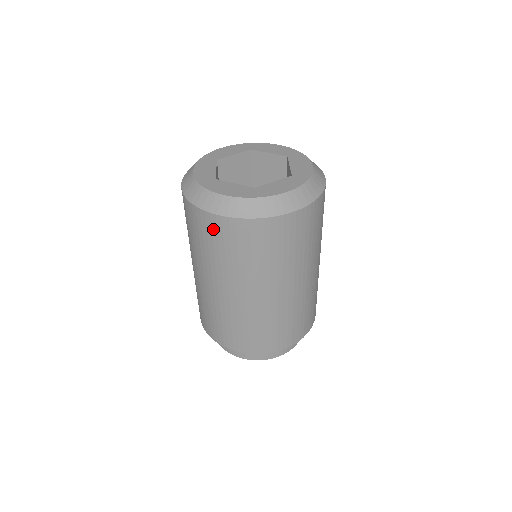
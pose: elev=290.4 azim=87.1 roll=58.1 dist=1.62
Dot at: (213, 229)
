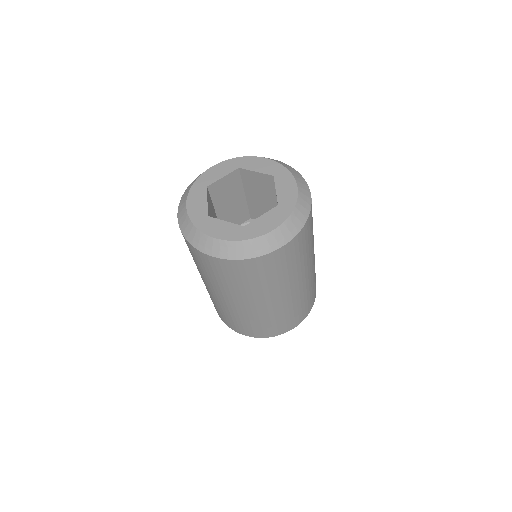
Dot at: occluded
